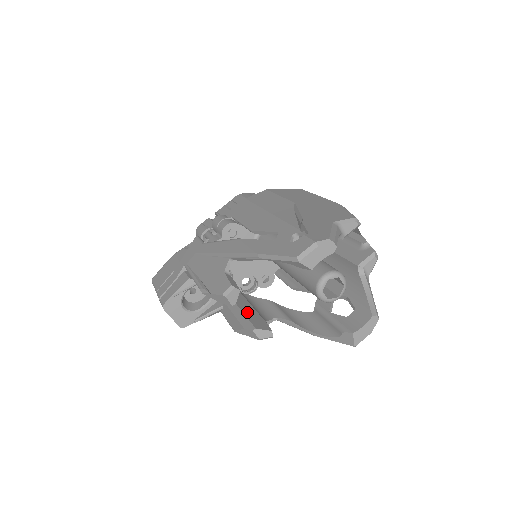
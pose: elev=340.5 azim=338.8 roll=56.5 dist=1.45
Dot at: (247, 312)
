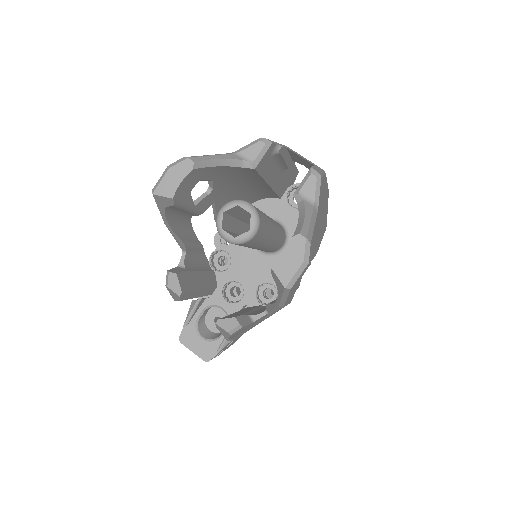
Dot at: (235, 313)
